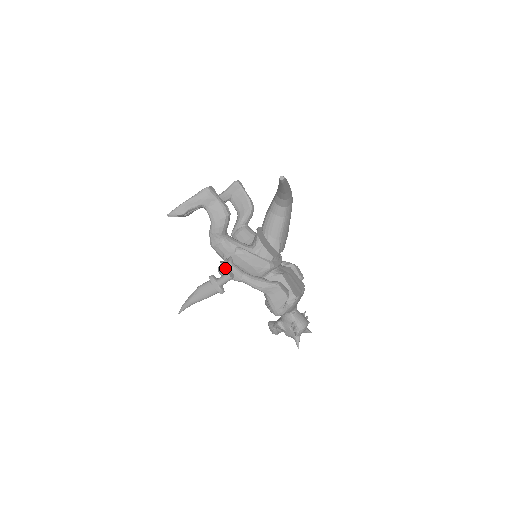
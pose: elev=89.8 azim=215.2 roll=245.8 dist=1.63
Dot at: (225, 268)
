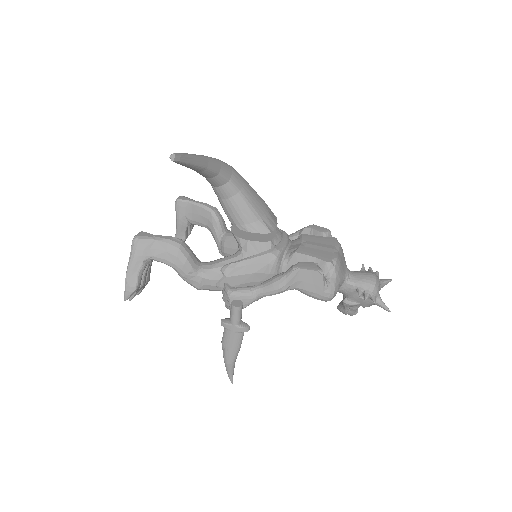
Dot at: (228, 301)
